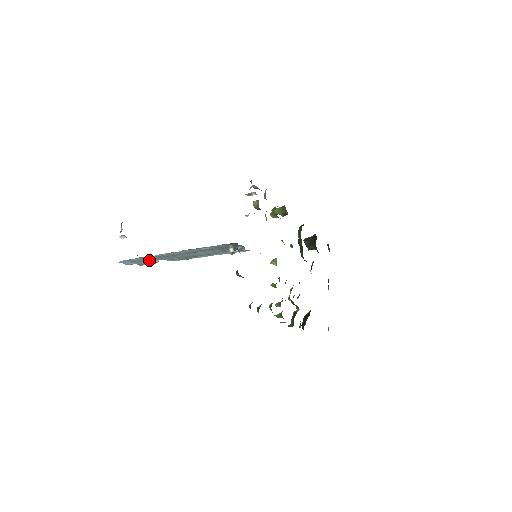
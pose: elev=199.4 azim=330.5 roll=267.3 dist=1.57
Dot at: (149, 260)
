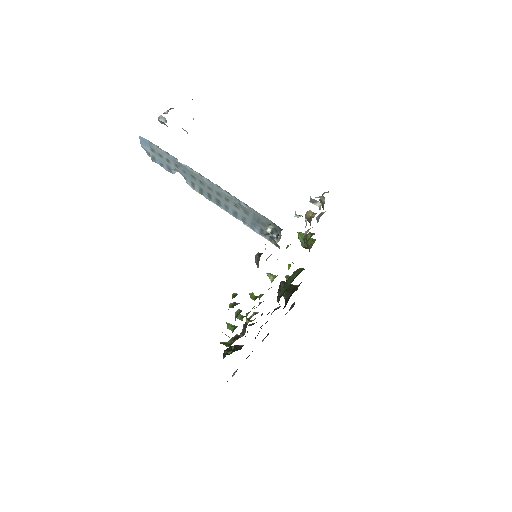
Dot at: (170, 163)
